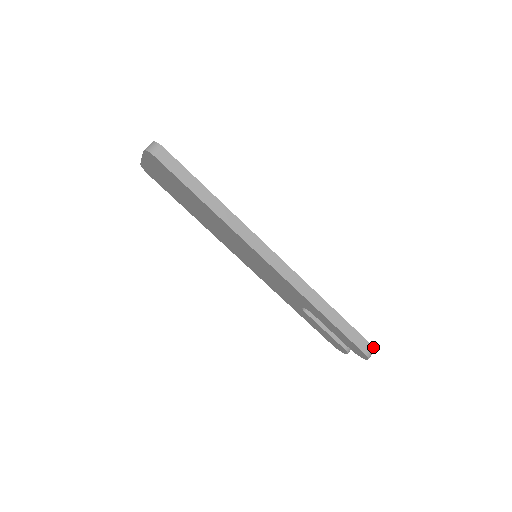
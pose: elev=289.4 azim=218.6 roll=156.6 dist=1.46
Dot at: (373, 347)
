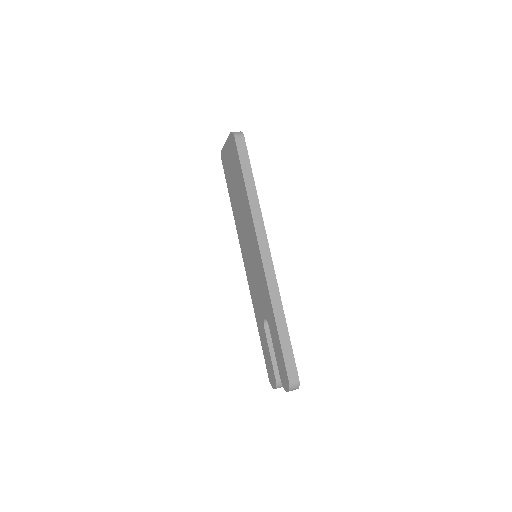
Dot at: (299, 382)
